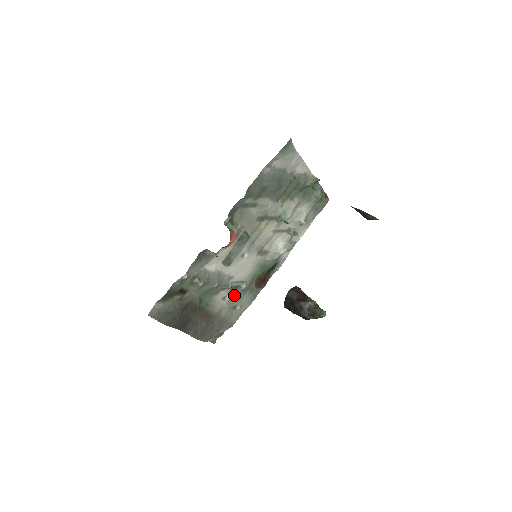
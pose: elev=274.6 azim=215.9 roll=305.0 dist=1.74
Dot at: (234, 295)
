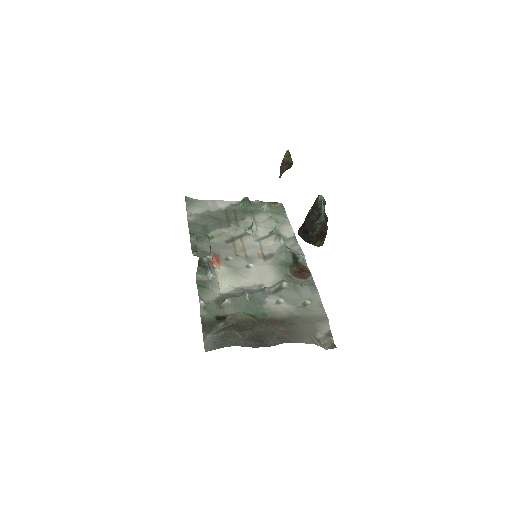
Dot at: (286, 296)
